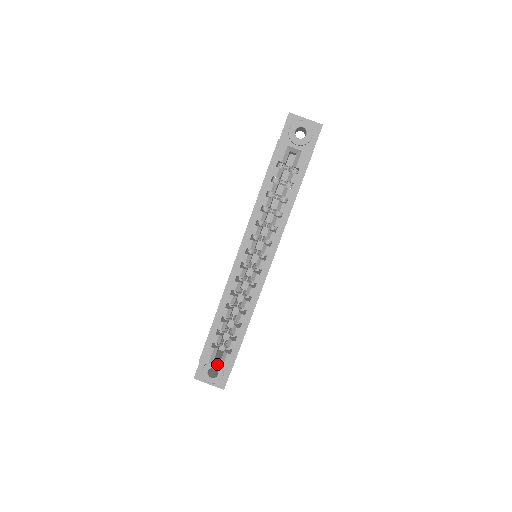
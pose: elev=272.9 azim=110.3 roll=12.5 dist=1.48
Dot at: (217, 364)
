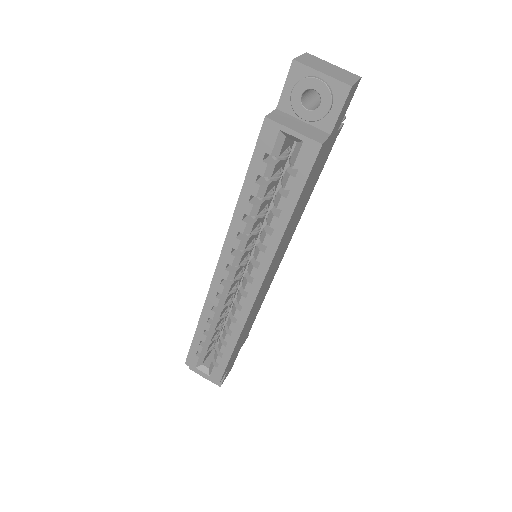
Dot at: (204, 371)
